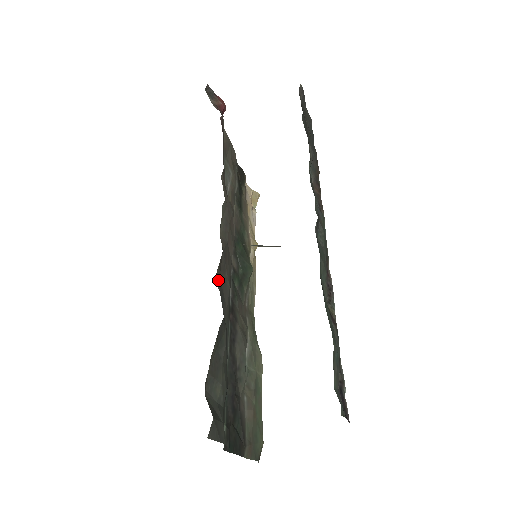
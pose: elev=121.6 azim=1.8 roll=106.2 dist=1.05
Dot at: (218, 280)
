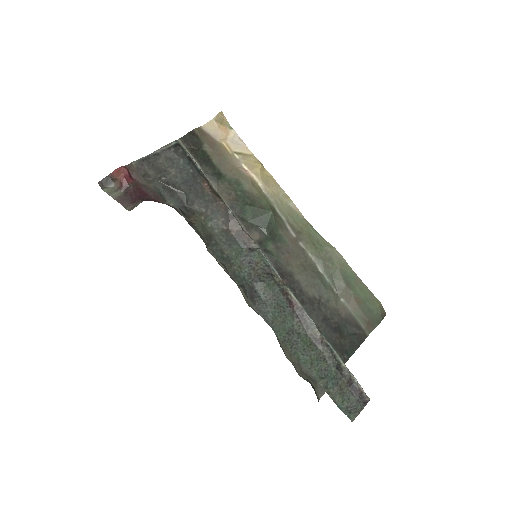
Dot at: occluded
